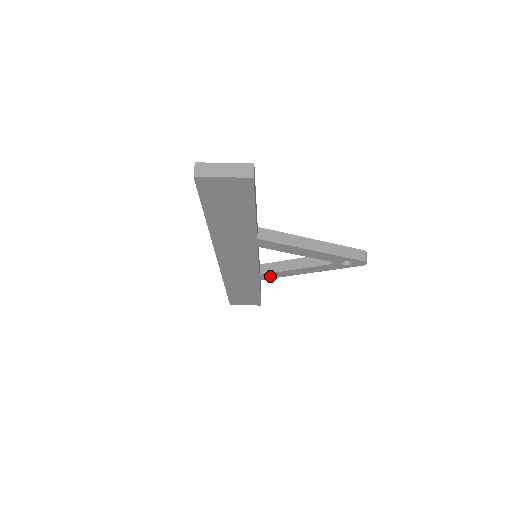
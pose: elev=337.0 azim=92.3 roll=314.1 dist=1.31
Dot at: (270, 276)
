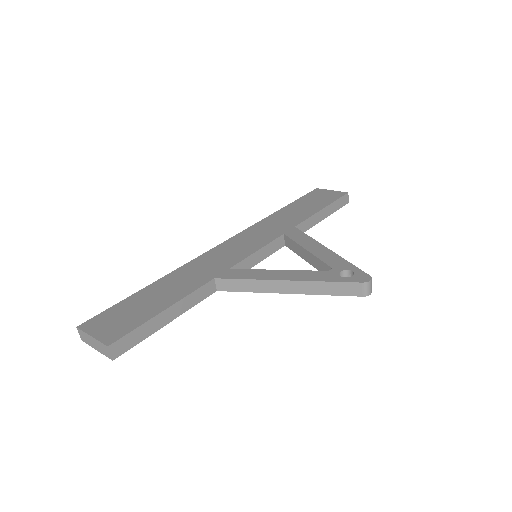
Dot at: occluded
